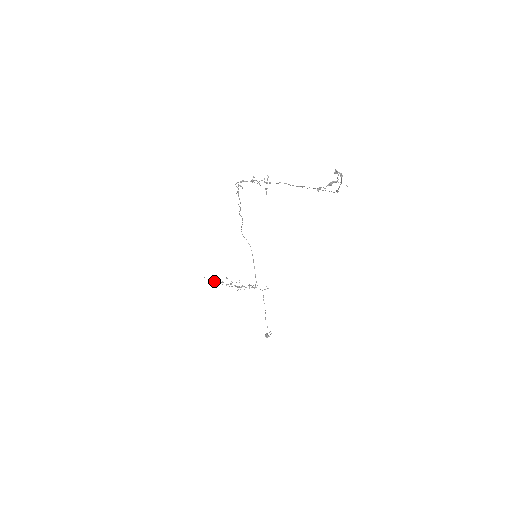
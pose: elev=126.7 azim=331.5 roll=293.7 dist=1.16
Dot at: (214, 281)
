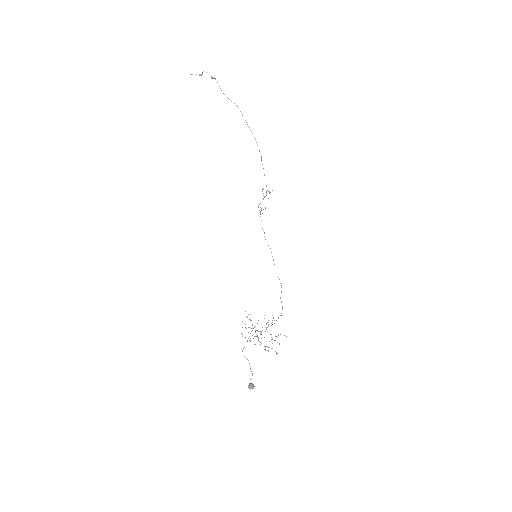
Dot at: (242, 327)
